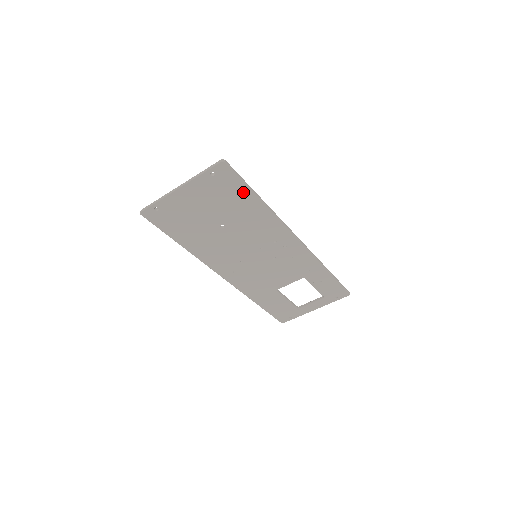
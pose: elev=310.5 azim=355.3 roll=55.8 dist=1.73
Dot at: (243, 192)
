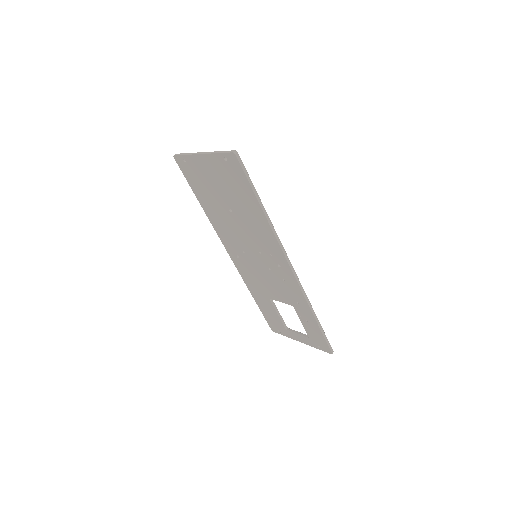
Dot at: (248, 192)
